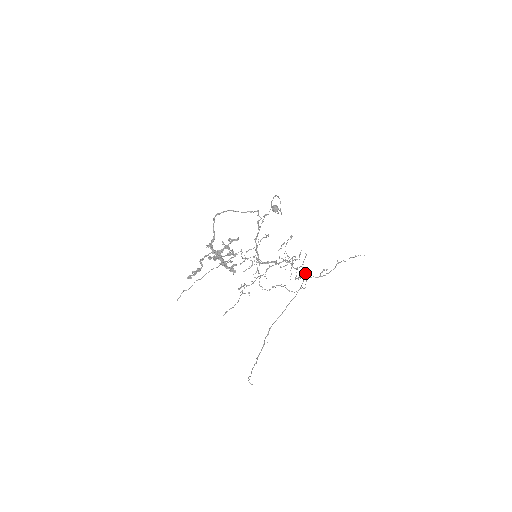
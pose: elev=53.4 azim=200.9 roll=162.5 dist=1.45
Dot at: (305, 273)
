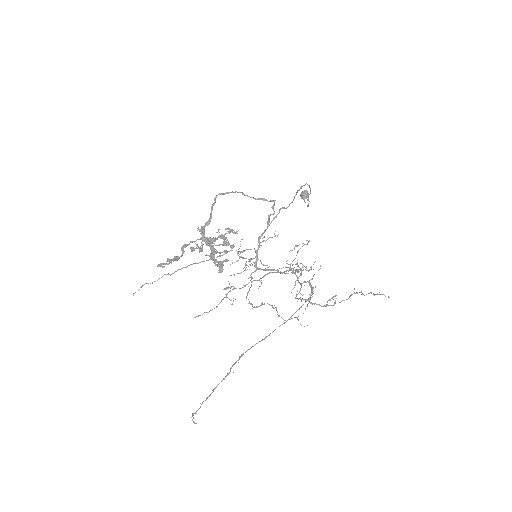
Dot at: (309, 294)
